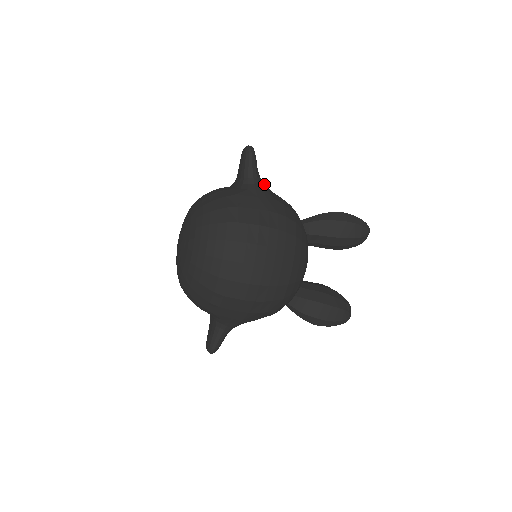
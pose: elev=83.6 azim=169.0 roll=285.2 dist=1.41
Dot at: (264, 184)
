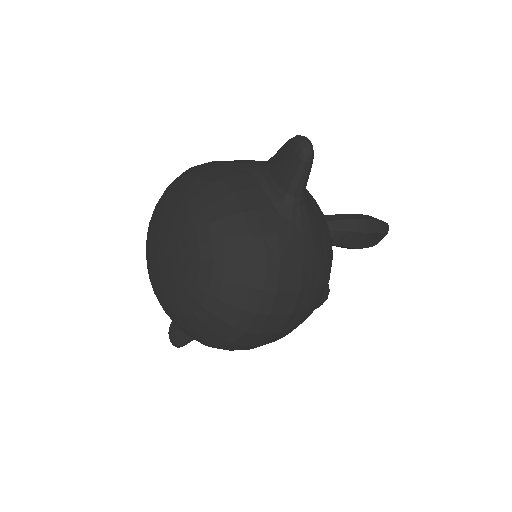
Dot at: (307, 196)
